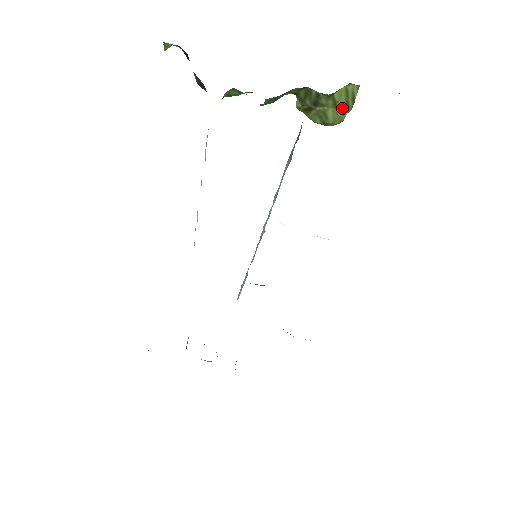
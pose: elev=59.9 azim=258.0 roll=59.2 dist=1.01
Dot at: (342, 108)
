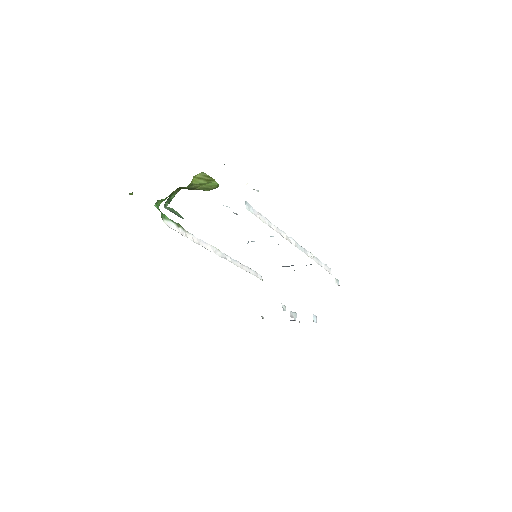
Dot at: (207, 183)
